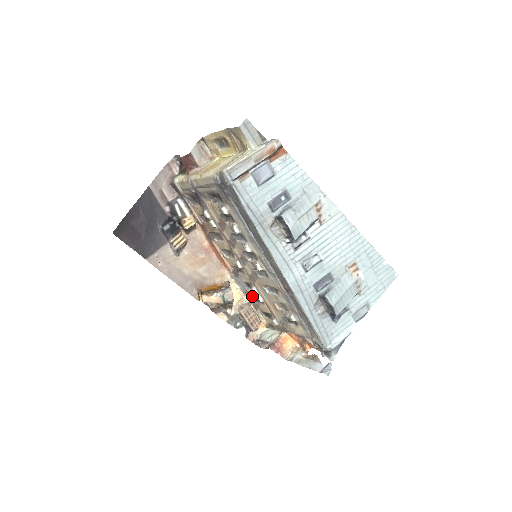
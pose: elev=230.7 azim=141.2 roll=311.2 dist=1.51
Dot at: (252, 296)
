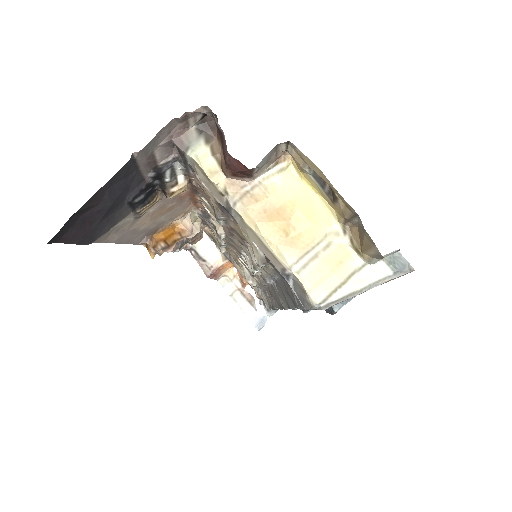
Dot at: occluded
